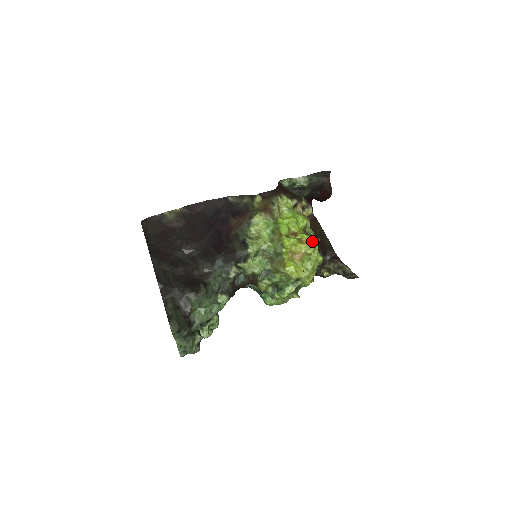
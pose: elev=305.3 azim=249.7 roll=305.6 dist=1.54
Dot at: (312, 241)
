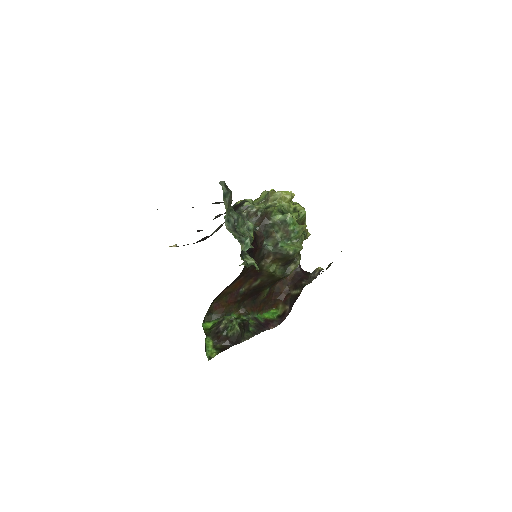
Dot at: occluded
